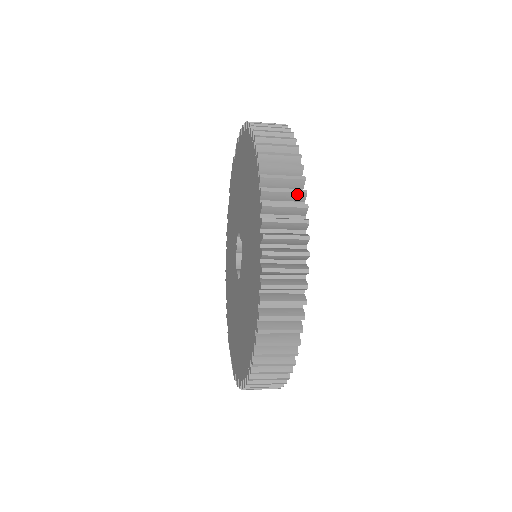
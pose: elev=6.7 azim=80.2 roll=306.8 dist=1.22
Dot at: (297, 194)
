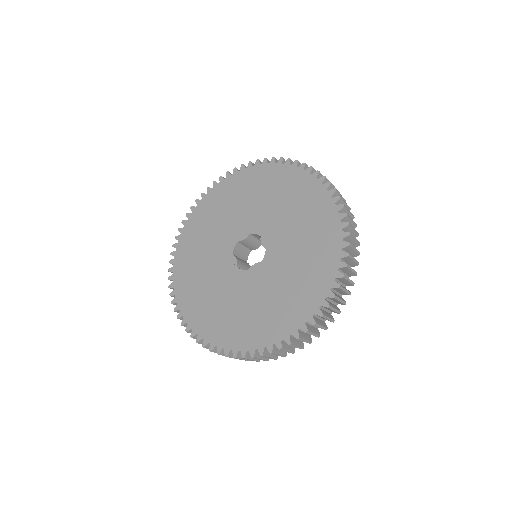
Dot at: occluded
